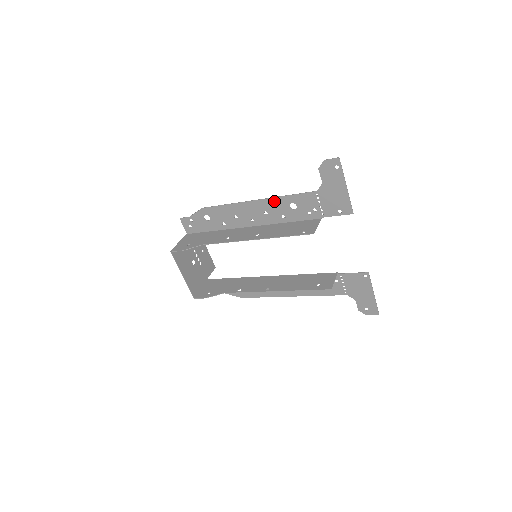
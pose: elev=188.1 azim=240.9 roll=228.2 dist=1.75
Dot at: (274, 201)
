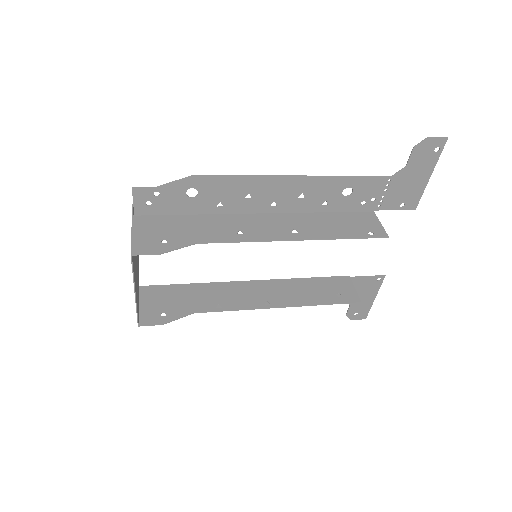
Dot at: (325, 181)
